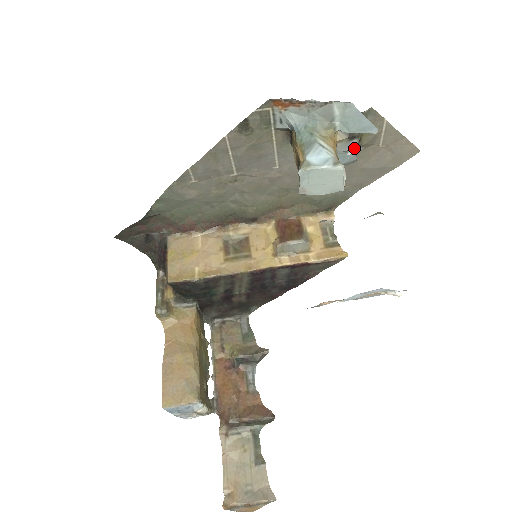
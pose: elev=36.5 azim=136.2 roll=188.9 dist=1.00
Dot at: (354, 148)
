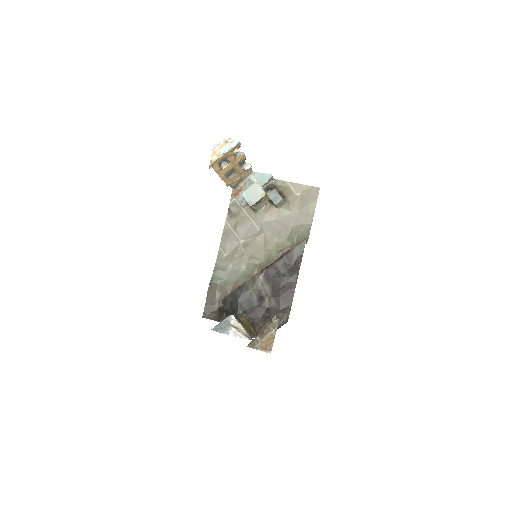
Dot at: (245, 165)
